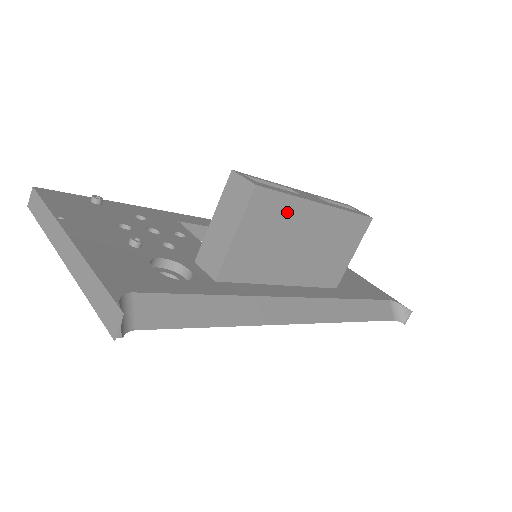
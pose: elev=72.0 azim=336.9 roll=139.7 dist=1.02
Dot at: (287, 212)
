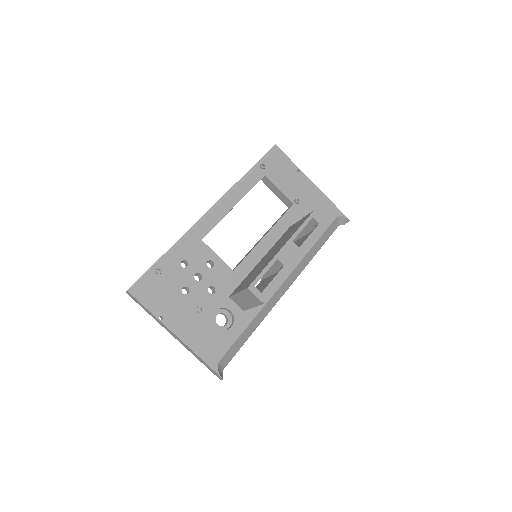
Dot at: occluded
